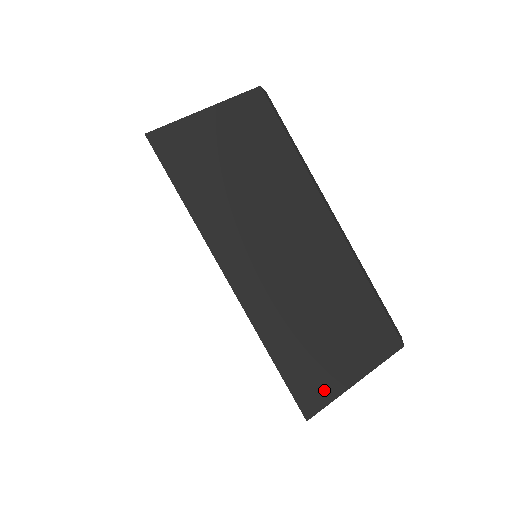
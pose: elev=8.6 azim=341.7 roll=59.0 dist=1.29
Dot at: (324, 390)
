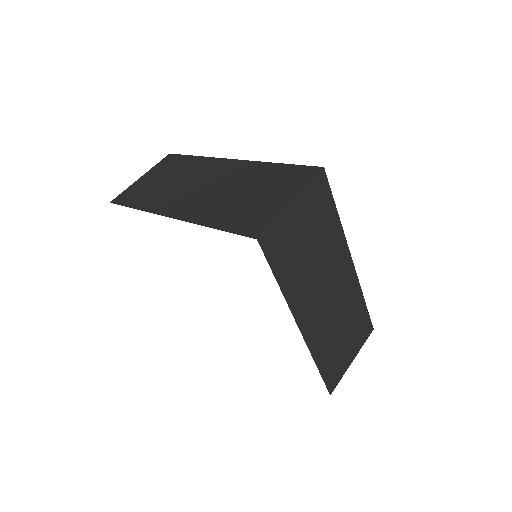
Dot at: (339, 374)
